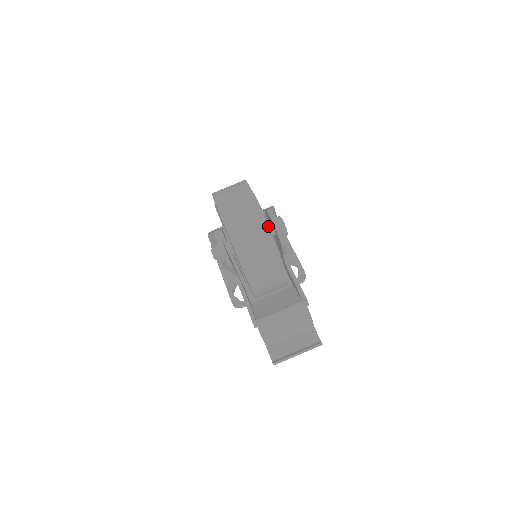
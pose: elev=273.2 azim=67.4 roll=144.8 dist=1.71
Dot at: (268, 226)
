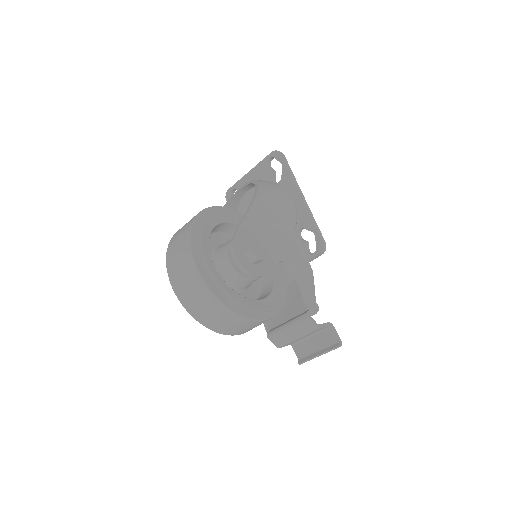
Dot at: (223, 291)
